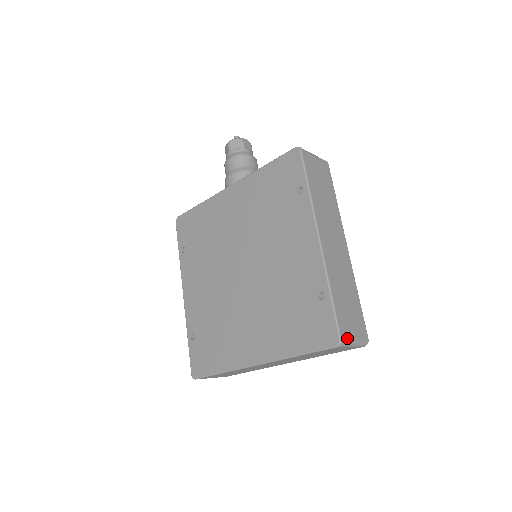
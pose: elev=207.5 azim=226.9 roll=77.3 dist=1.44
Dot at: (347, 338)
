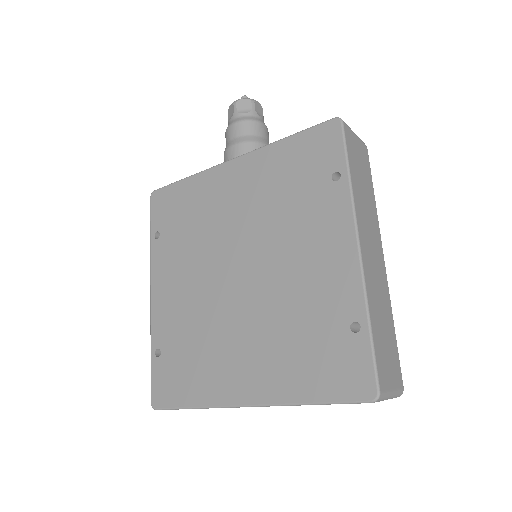
Dot at: (385, 390)
